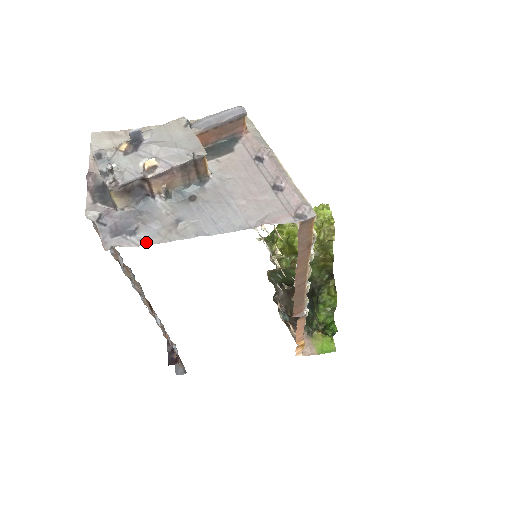
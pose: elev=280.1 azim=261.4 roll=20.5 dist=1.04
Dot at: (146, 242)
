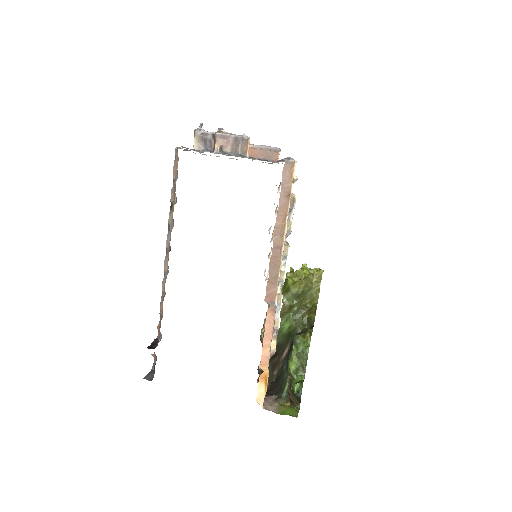
Dot at: occluded
